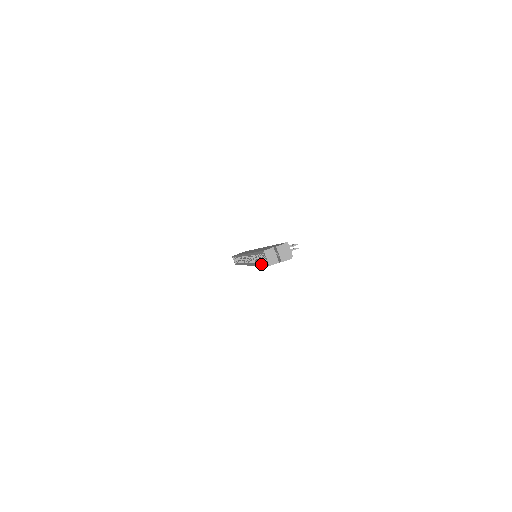
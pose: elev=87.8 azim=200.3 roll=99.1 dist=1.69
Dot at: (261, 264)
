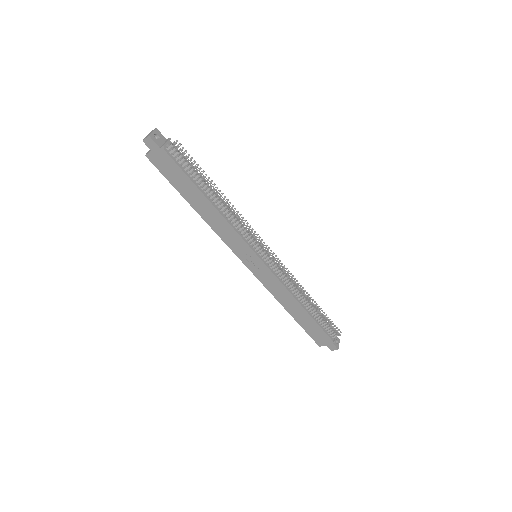
Dot at: (176, 188)
